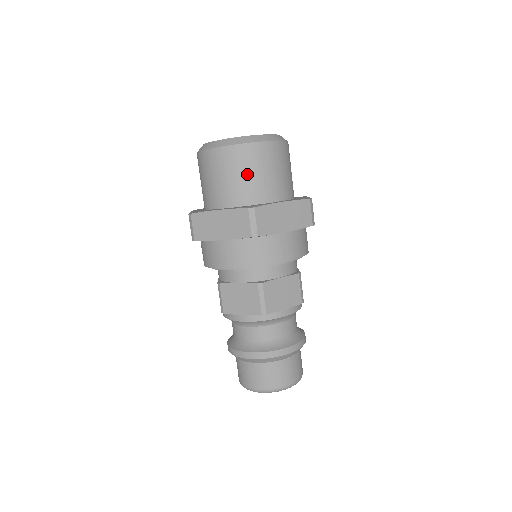
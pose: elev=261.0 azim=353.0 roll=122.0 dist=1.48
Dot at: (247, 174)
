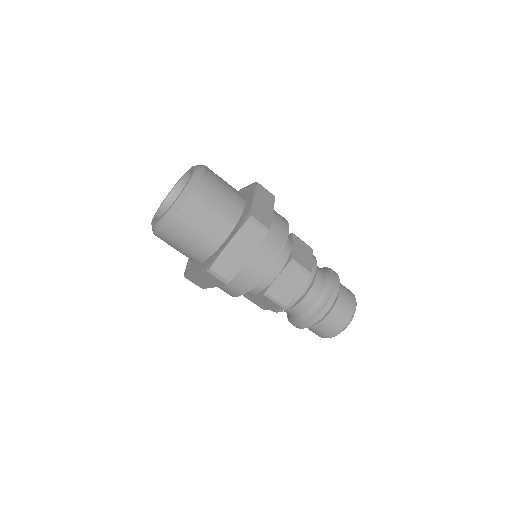
Dot at: (189, 240)
